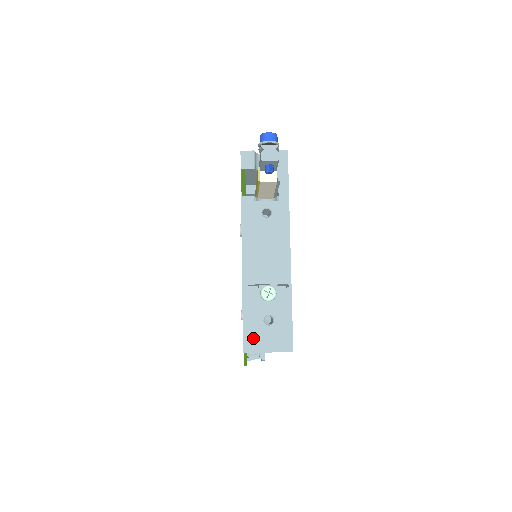
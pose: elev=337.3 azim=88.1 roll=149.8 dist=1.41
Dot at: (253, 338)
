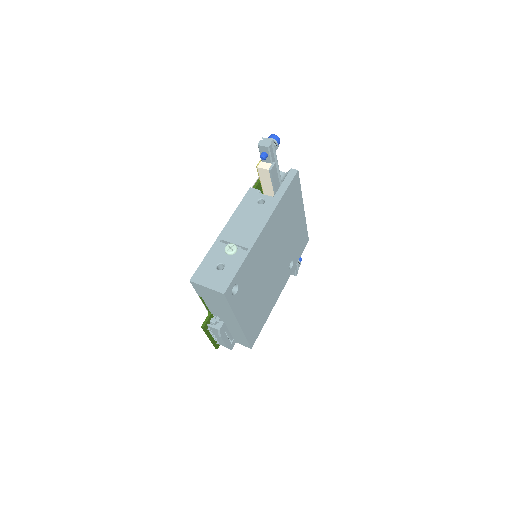
Dot at: (202, 274)
